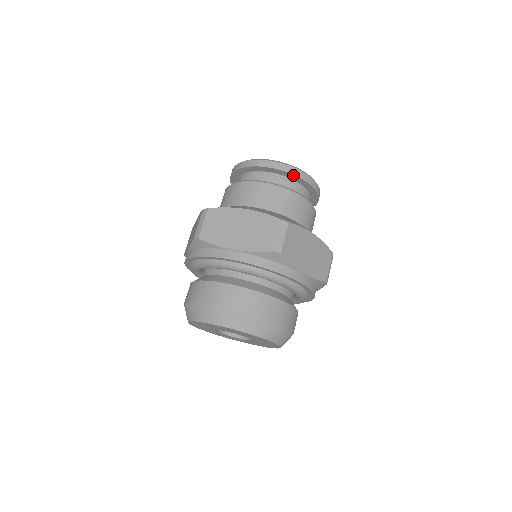
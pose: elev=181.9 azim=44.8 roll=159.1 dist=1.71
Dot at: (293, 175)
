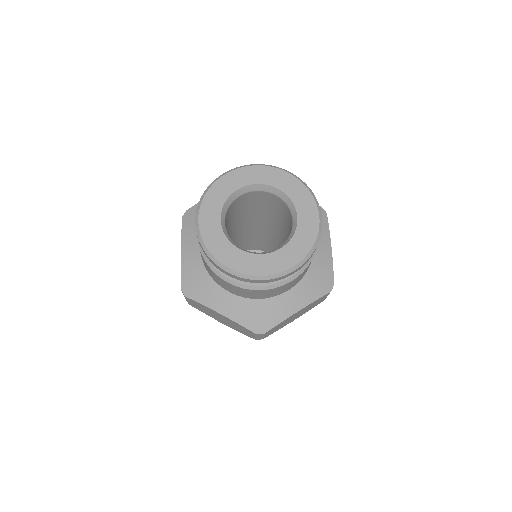
Dot at: occluded
